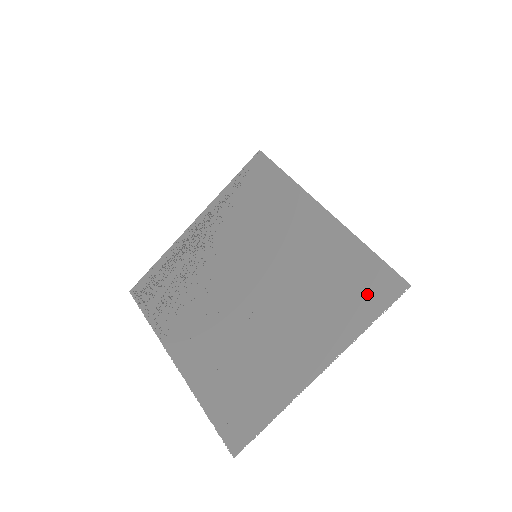
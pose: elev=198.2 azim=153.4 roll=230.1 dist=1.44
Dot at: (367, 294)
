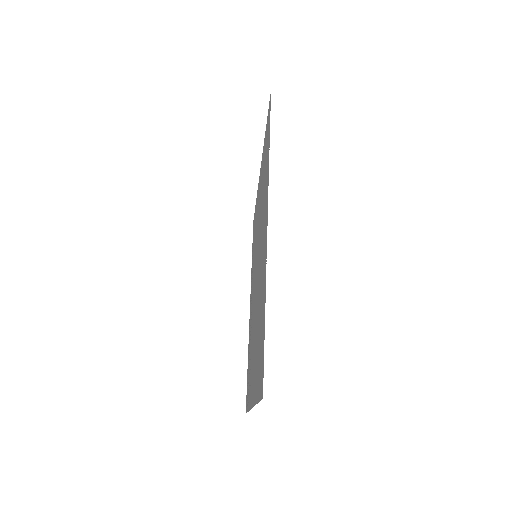
Dot at: (267, 142)
